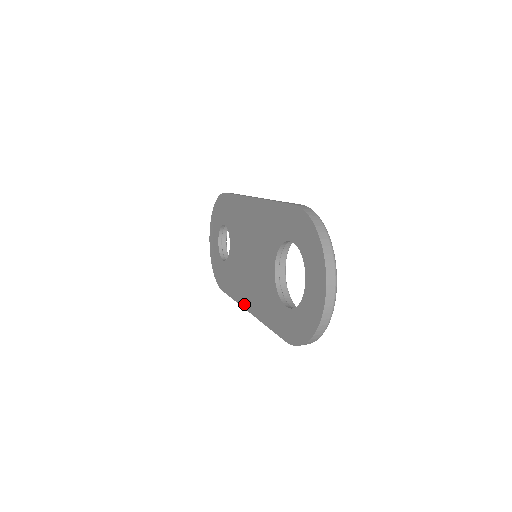
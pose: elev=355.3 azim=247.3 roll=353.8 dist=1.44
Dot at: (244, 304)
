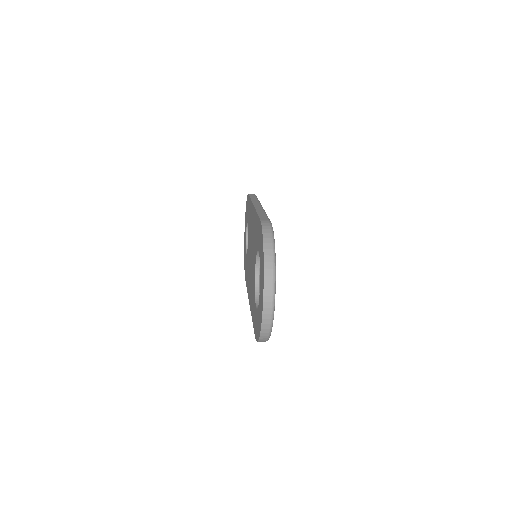
Dot at: (248, 296)
